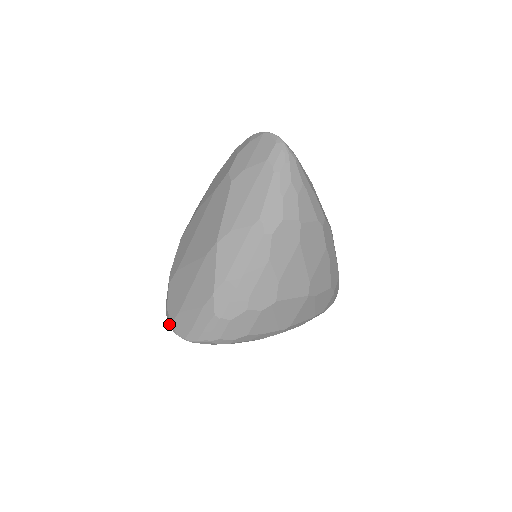
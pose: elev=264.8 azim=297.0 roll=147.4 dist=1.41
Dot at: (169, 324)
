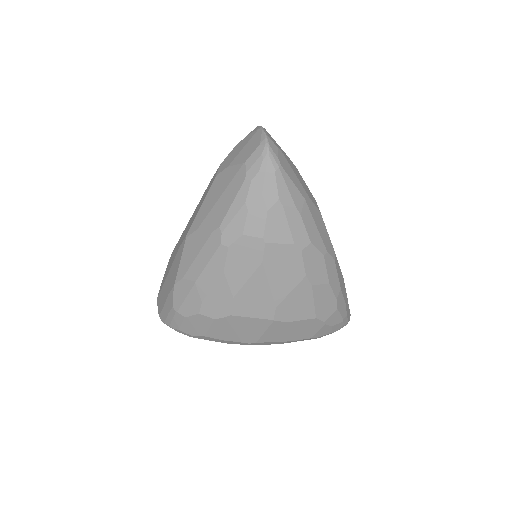
Dot at: occluded
